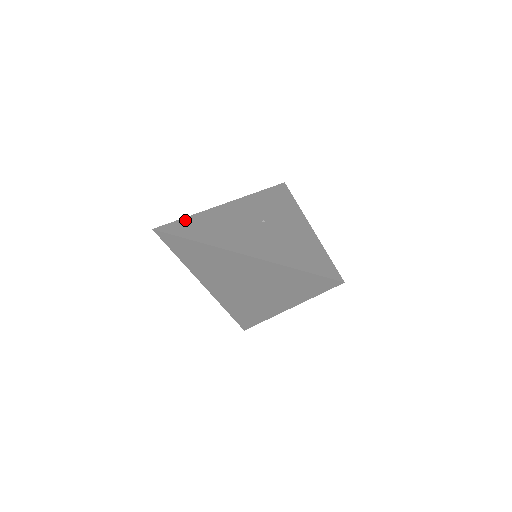
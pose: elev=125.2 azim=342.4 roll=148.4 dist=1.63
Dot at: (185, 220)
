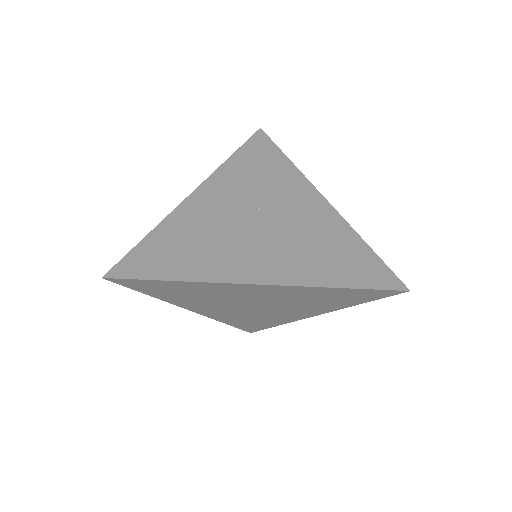
Dot at: (146, 243)
